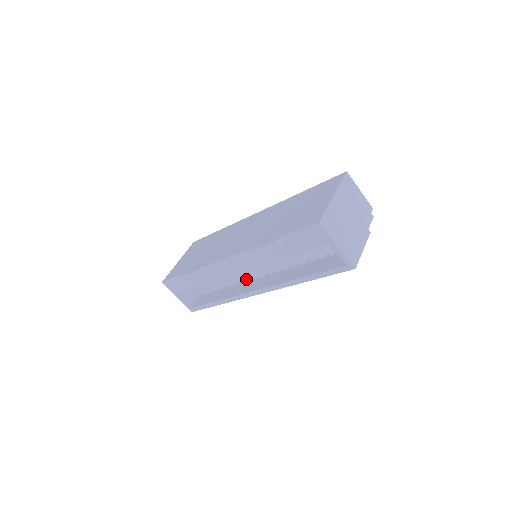
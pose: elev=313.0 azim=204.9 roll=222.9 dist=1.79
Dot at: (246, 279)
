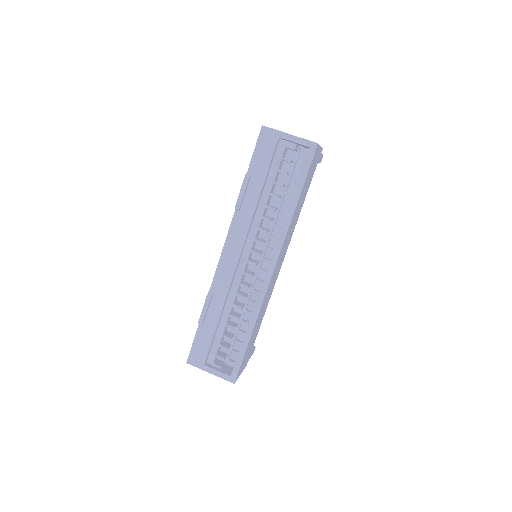
Dot at: occluded
